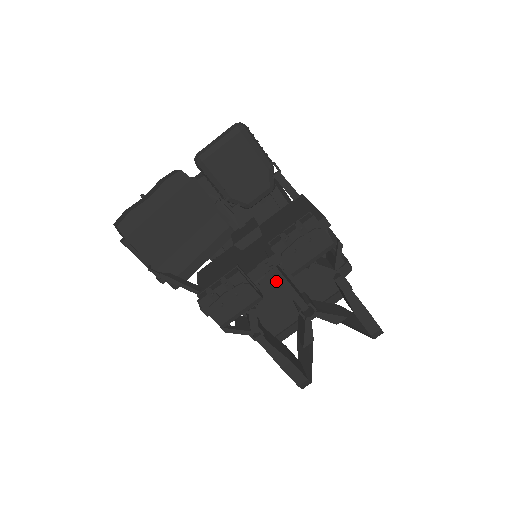
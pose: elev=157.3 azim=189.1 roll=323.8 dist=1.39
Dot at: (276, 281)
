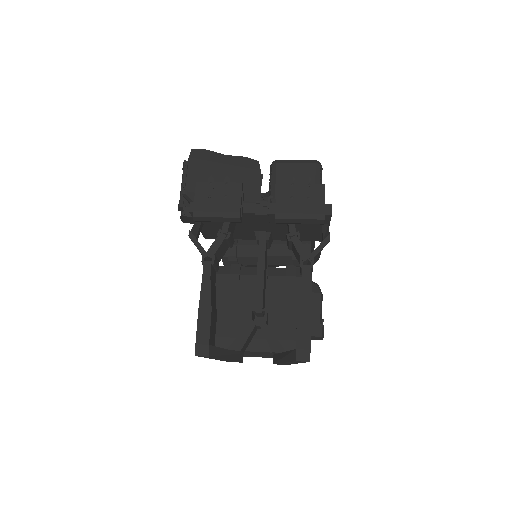
Dot at: (254, 286)
